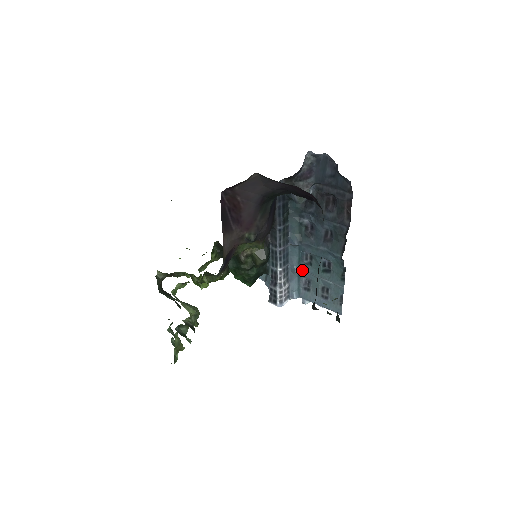
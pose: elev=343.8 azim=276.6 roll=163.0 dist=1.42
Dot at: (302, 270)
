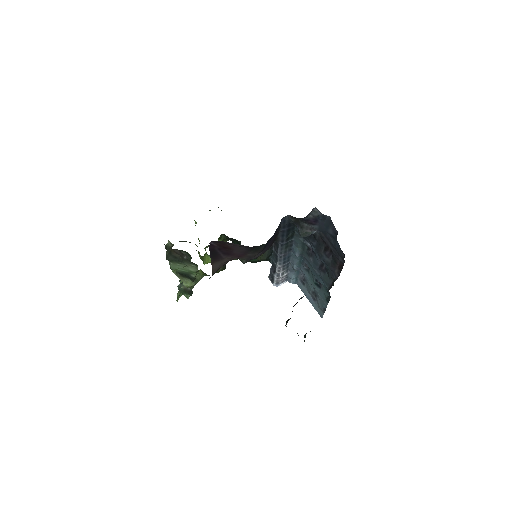
Dot at: (301, 270)
